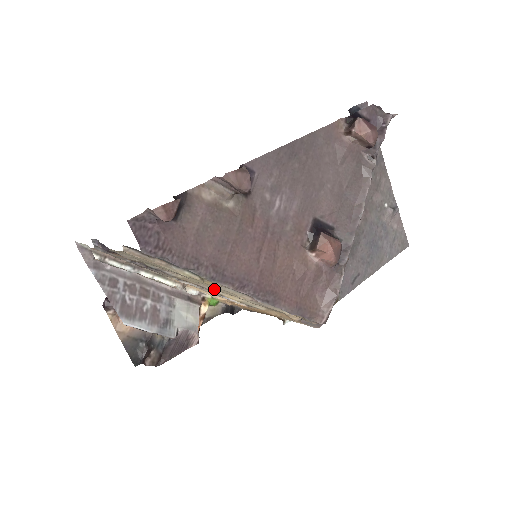
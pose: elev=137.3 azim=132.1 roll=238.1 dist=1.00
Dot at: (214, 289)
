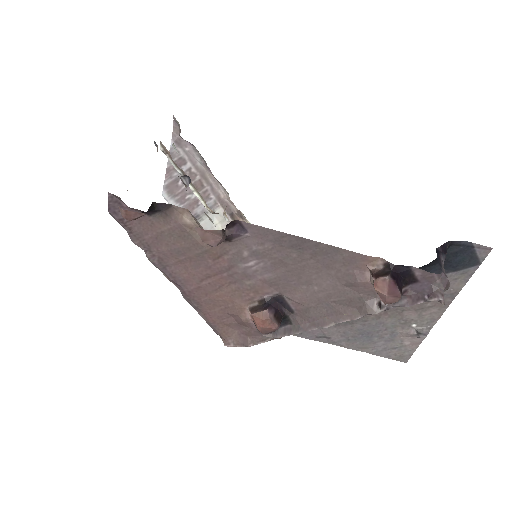
Dot at: occluded
